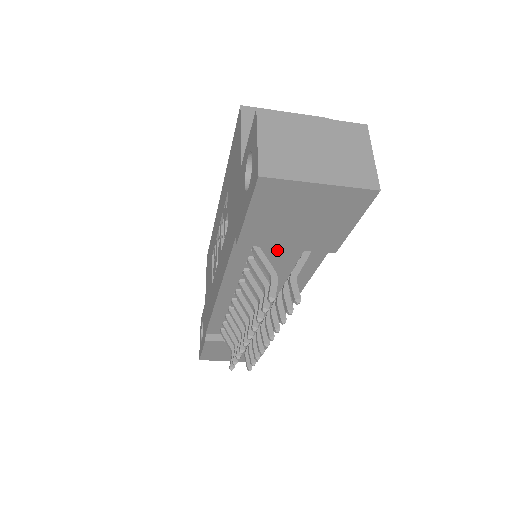
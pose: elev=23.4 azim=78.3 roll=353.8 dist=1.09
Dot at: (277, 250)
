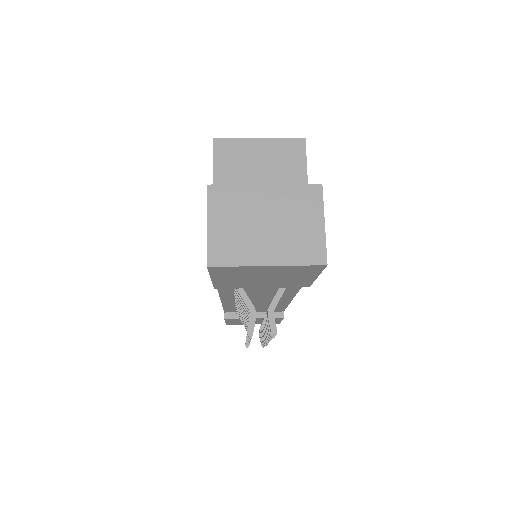
Dot at: occluded
